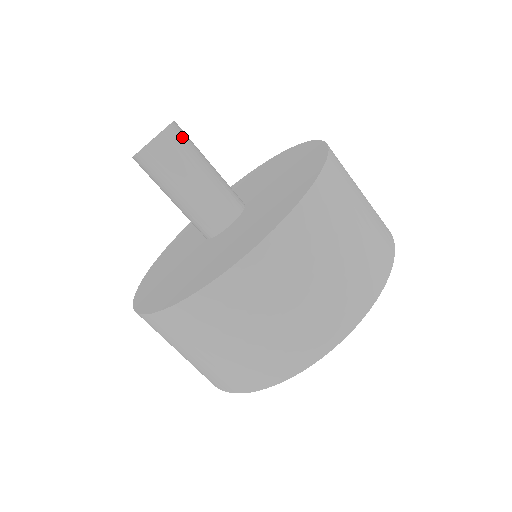
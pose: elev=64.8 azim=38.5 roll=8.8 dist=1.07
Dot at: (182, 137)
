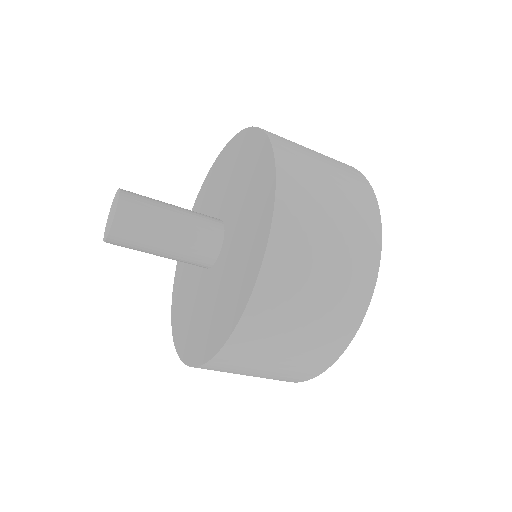
Dot at: (136, 198)
